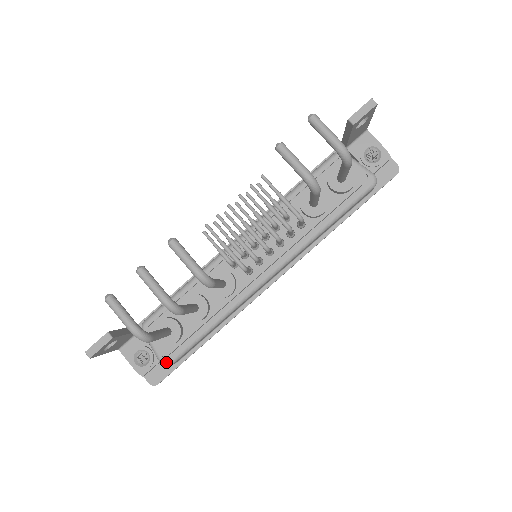
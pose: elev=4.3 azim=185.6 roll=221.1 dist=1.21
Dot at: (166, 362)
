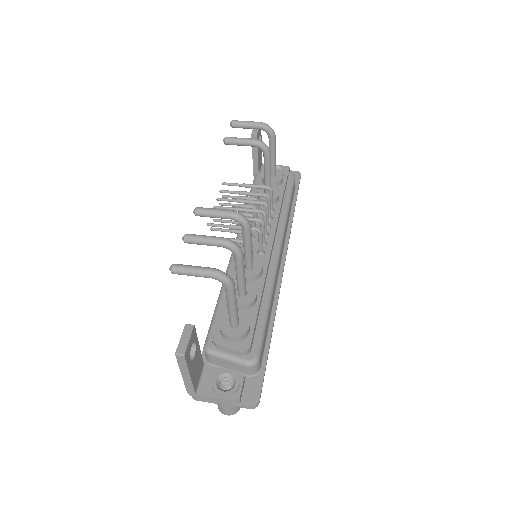
Dot at: (252, 358)
